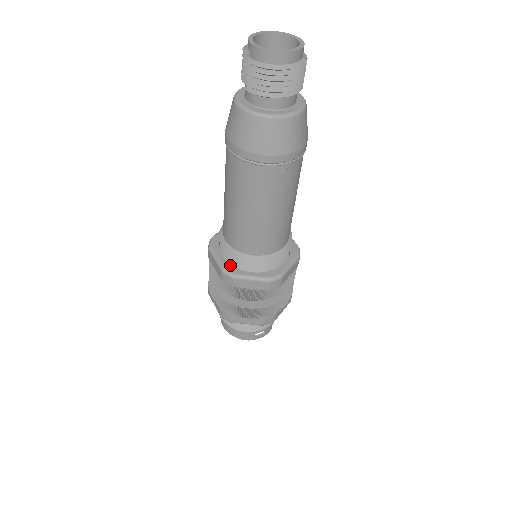
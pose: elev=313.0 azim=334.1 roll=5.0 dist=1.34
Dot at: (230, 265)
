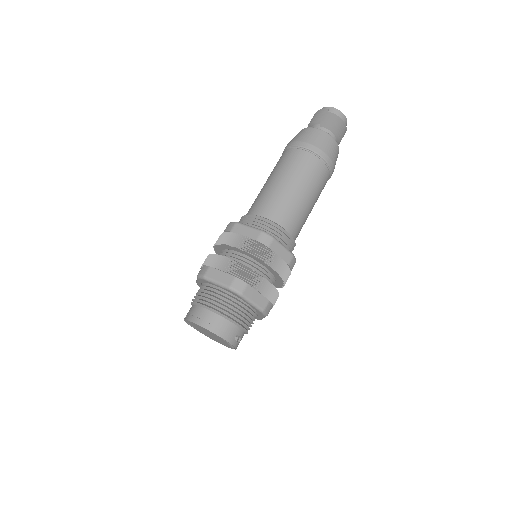
Dot at: occluded
